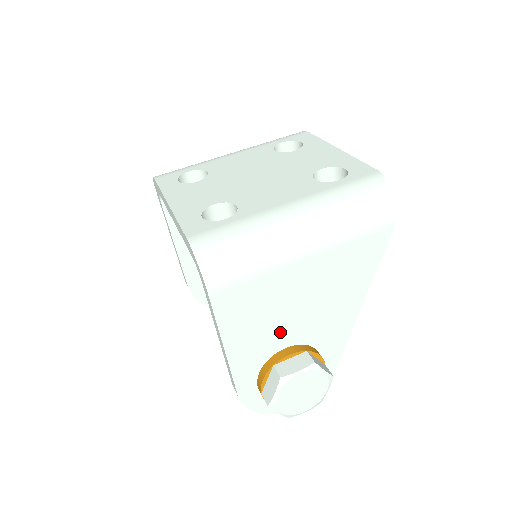
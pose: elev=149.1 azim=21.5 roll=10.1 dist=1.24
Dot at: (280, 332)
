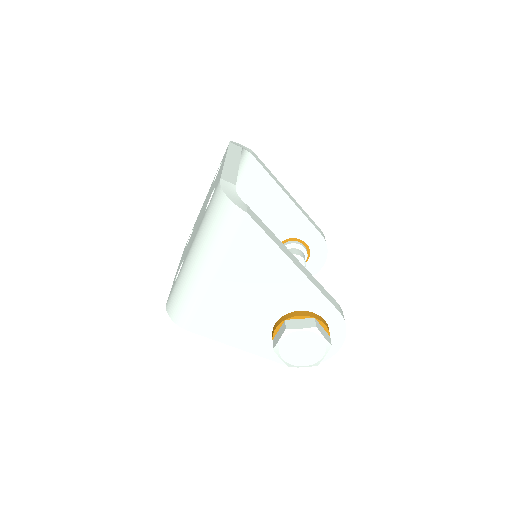
Dot at: (258, 319)
